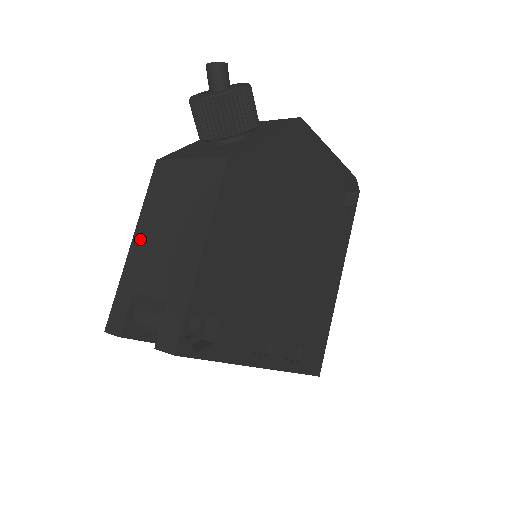
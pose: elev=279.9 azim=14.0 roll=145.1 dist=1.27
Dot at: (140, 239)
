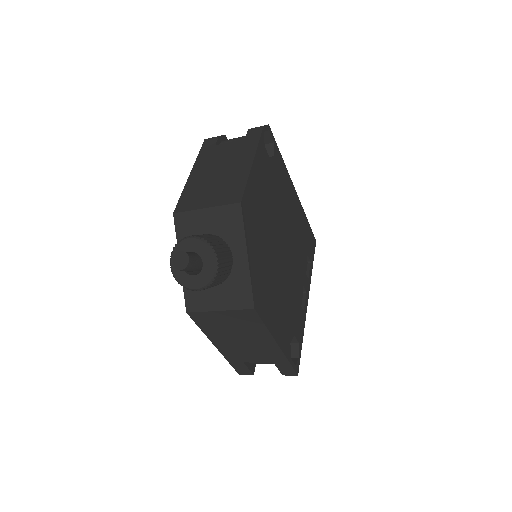
Dot at: (221, 345)
